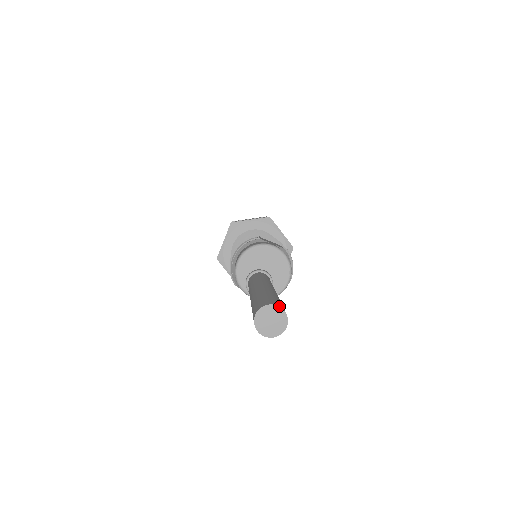
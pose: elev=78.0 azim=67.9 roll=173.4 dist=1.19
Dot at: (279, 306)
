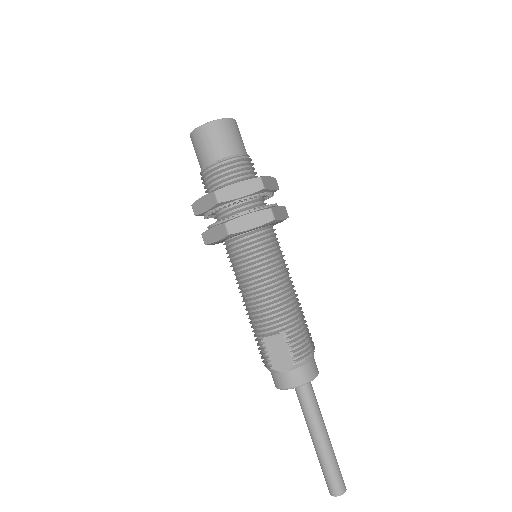
Dot at: occluded
